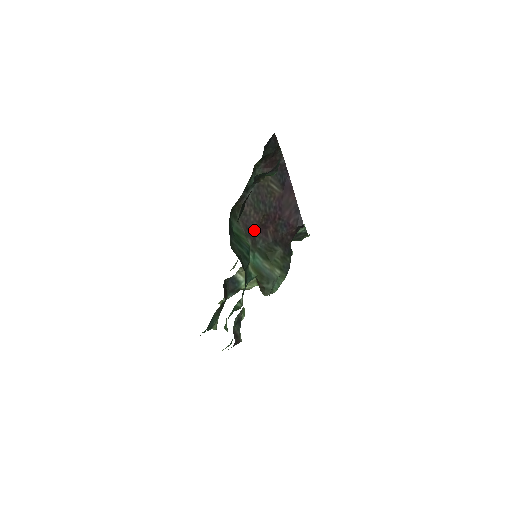
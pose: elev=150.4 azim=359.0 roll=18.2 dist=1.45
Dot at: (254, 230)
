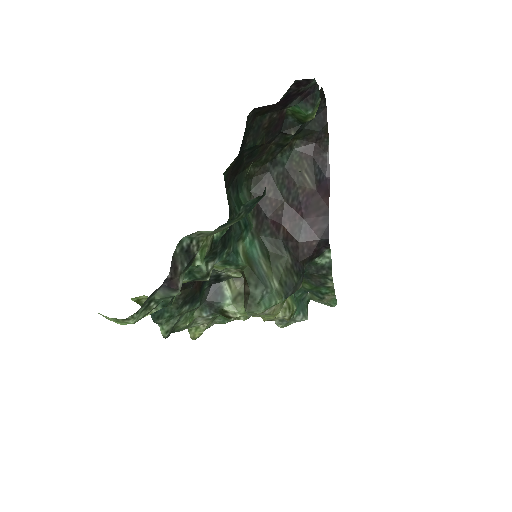
Dot at: (265, 215)
